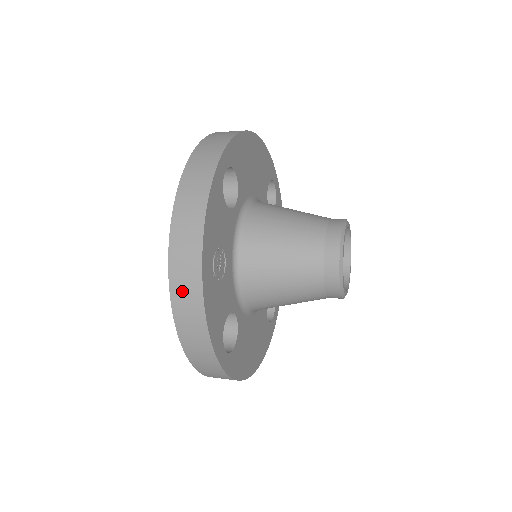
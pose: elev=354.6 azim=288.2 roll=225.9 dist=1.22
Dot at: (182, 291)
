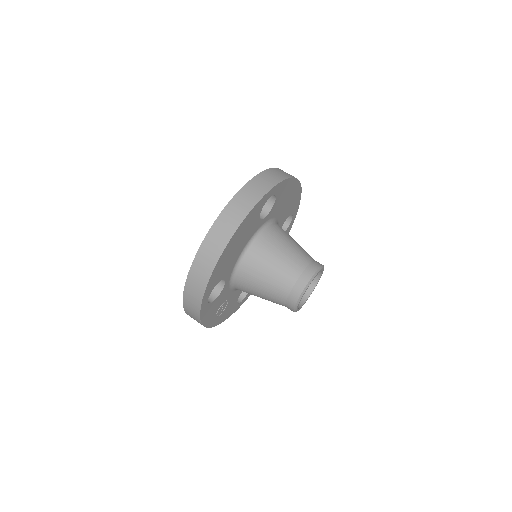
Dot at: occluded
